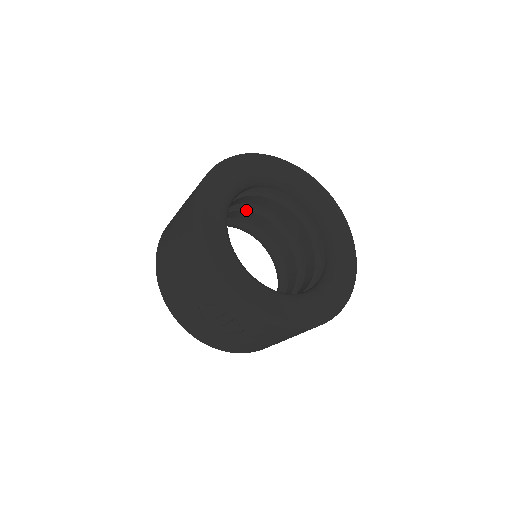
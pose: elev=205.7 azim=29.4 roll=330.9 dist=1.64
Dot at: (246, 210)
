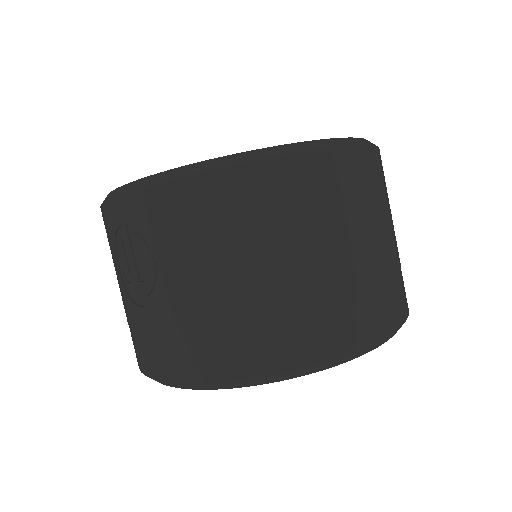
Dot at: occluded
